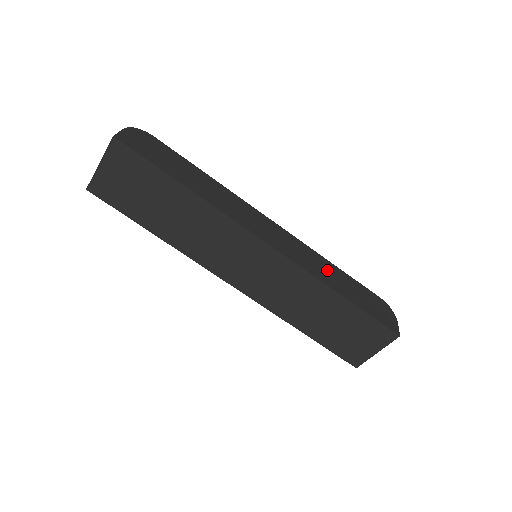
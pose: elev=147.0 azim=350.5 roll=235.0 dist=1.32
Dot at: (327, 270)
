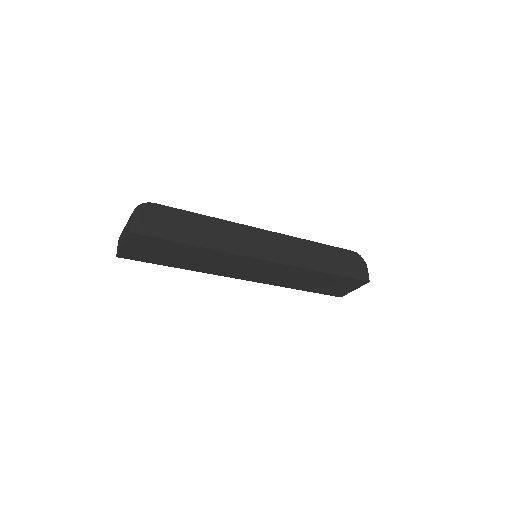
Dot at: (311, 253)
